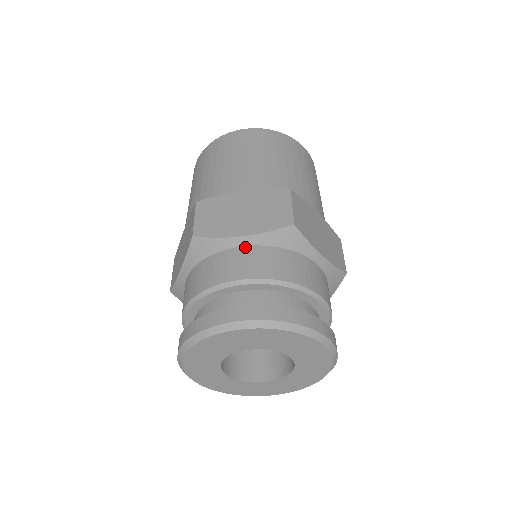
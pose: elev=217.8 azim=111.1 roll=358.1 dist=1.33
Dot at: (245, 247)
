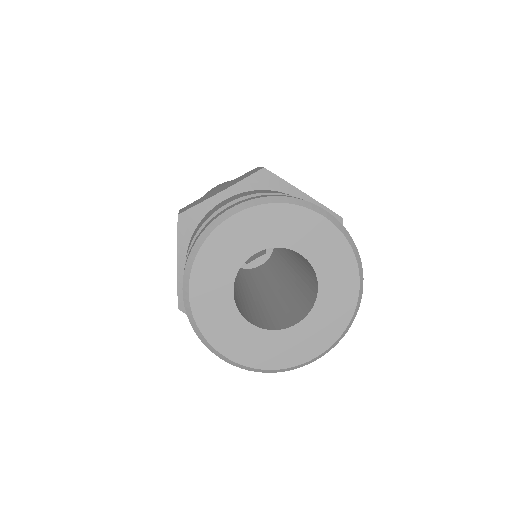
Dot at: occluded
